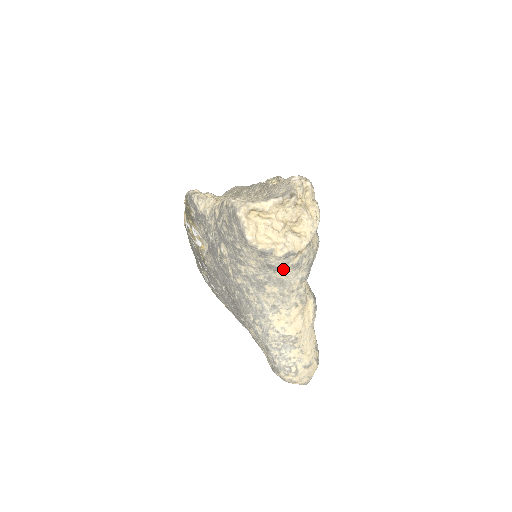
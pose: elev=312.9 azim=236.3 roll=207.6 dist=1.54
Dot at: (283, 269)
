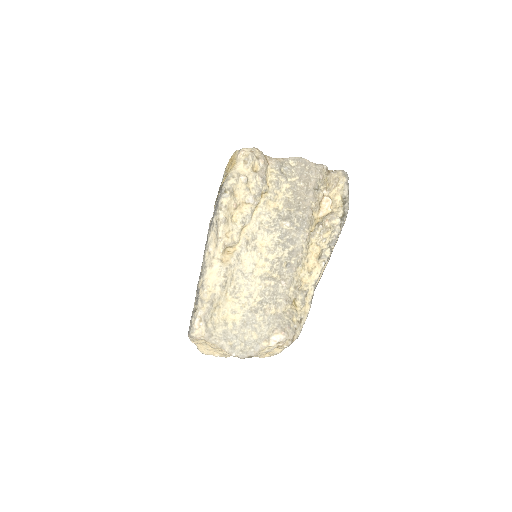
Dot at: occluded
